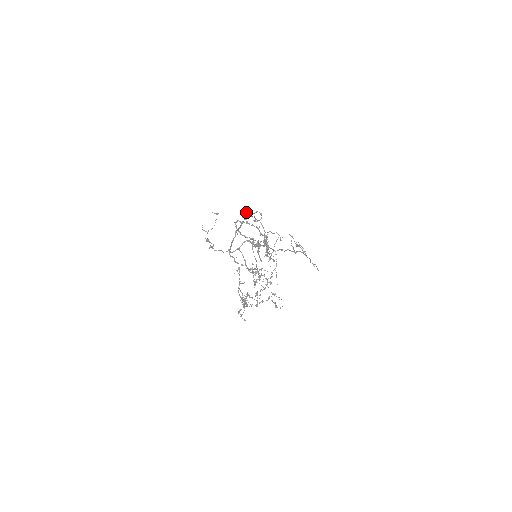
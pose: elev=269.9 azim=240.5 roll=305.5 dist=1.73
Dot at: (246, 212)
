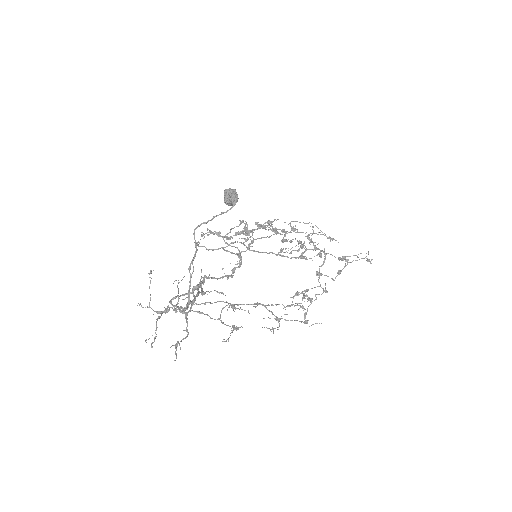
Dot at: (225, 200)
